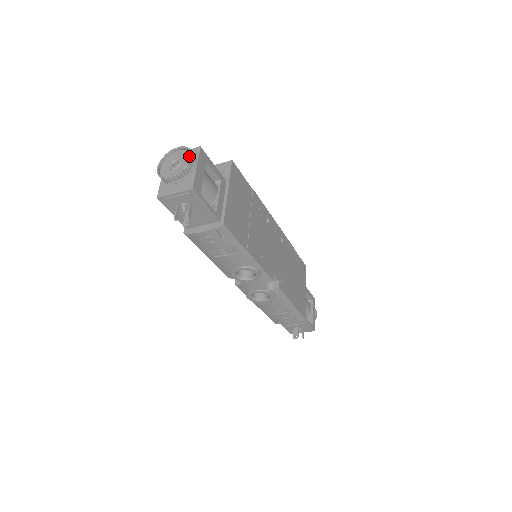
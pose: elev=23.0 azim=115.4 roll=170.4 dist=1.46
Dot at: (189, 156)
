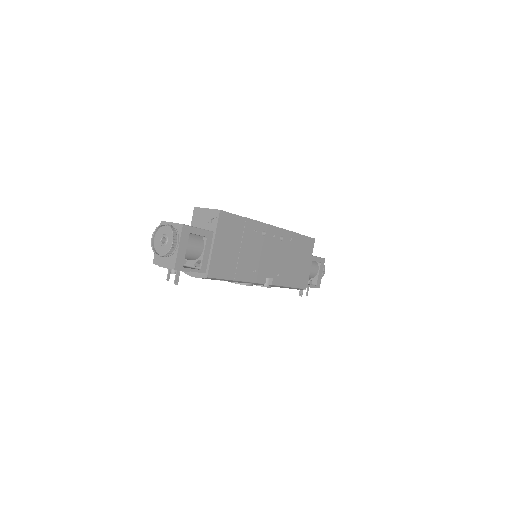
Dot at: (172, 237)
